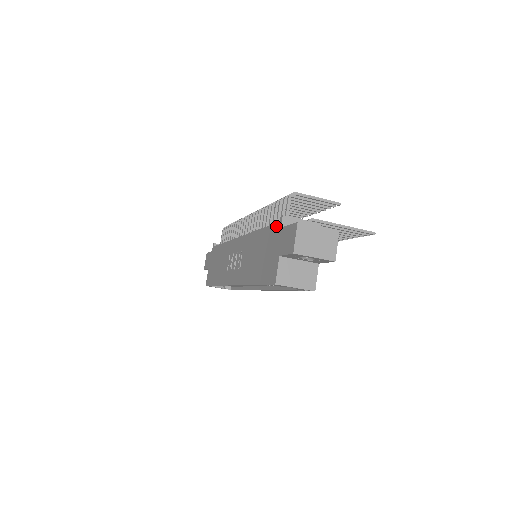
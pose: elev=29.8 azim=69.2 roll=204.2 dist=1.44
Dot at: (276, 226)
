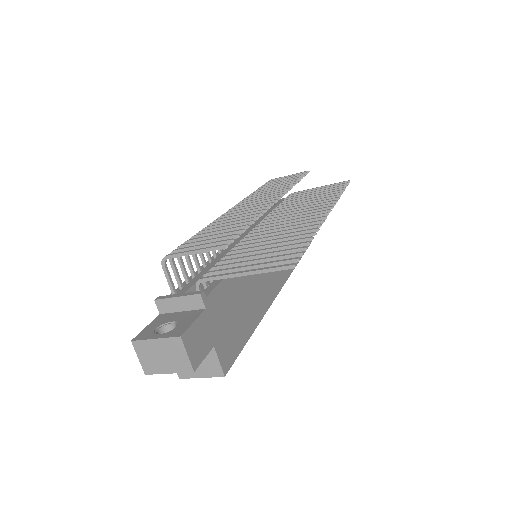
Dot at: occluded
